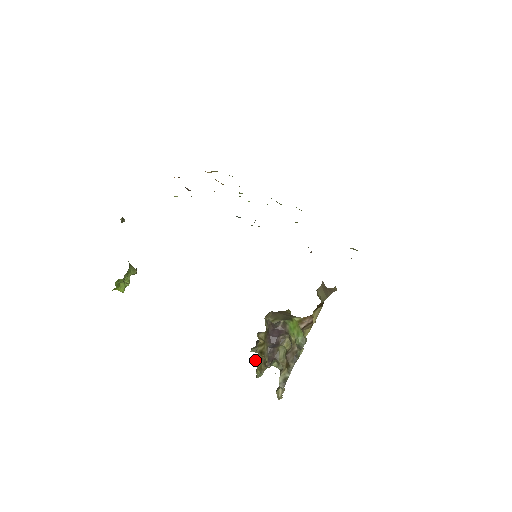
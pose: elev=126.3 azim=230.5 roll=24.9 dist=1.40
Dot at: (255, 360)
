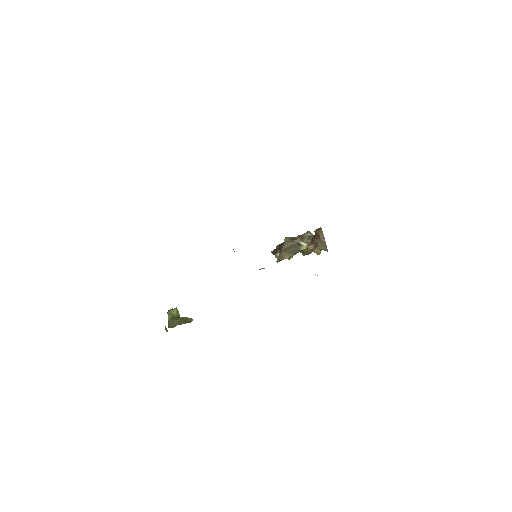
Dot at: occluded
